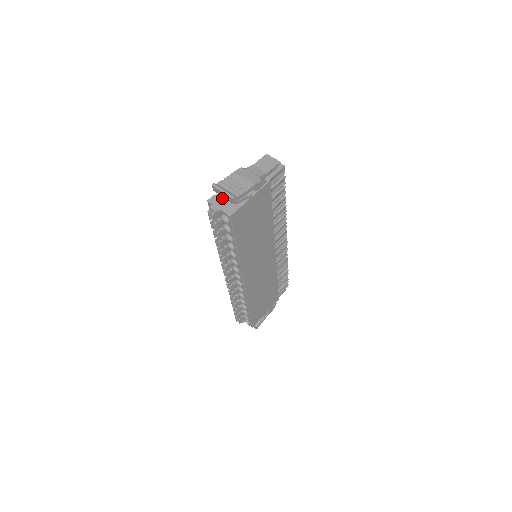
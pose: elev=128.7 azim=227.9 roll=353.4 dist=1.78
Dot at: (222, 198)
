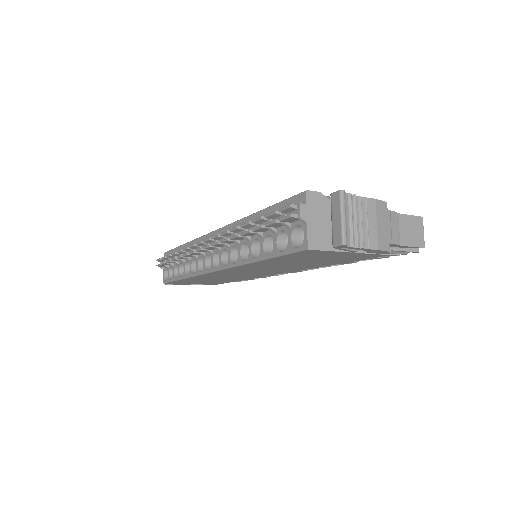
Dot at: (325, 210)
